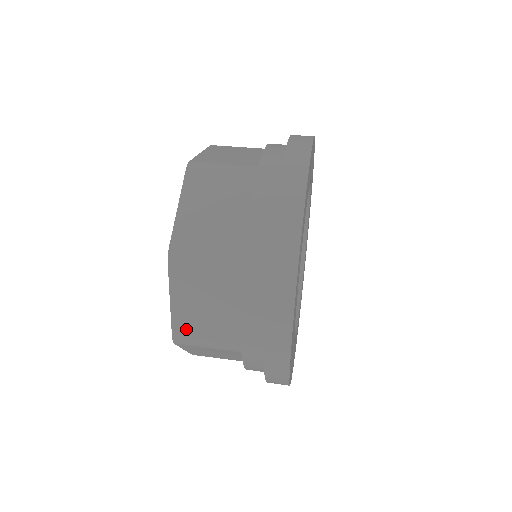
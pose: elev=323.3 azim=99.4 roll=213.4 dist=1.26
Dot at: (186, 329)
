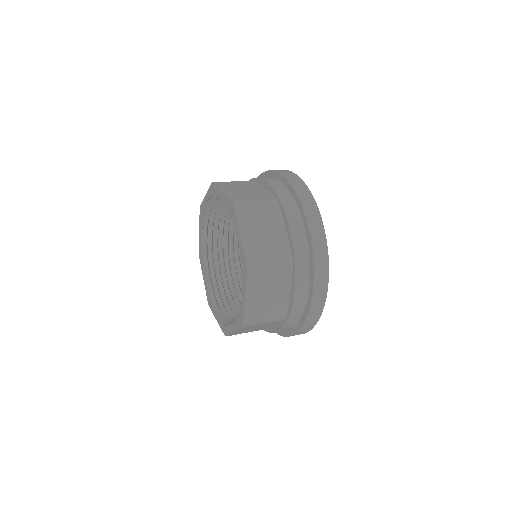
Dot at: (253, 315)
